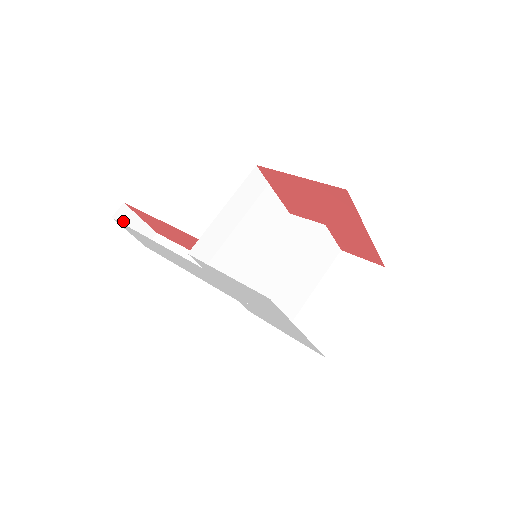
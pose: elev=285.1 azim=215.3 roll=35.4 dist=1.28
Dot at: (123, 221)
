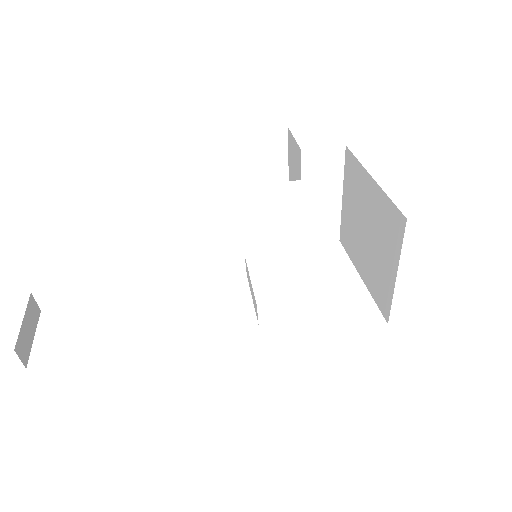
Dot at: (27, 349)
